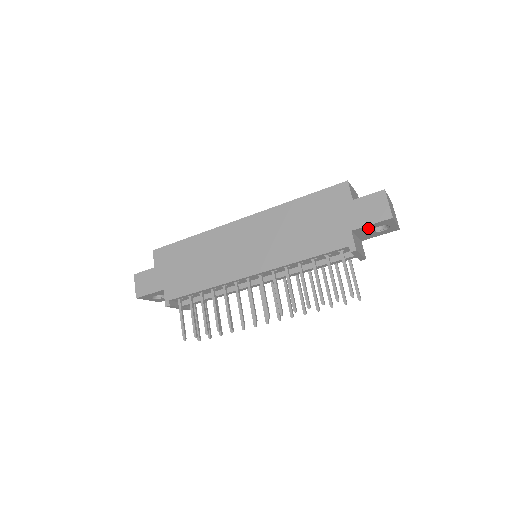
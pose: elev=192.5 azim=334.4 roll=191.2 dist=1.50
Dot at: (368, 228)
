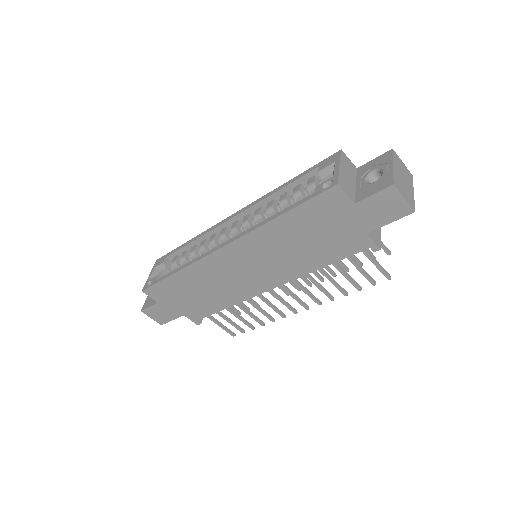
Dot at: occluded
